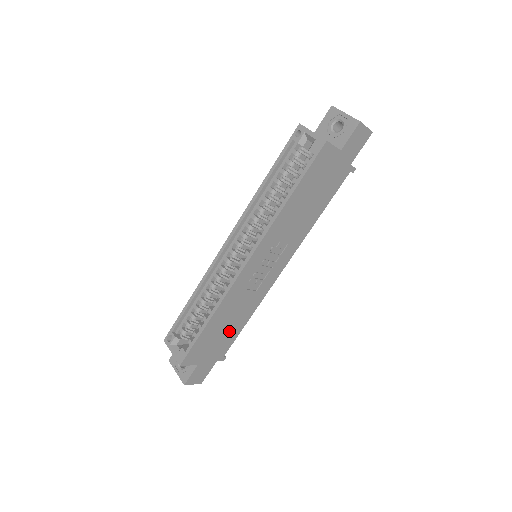
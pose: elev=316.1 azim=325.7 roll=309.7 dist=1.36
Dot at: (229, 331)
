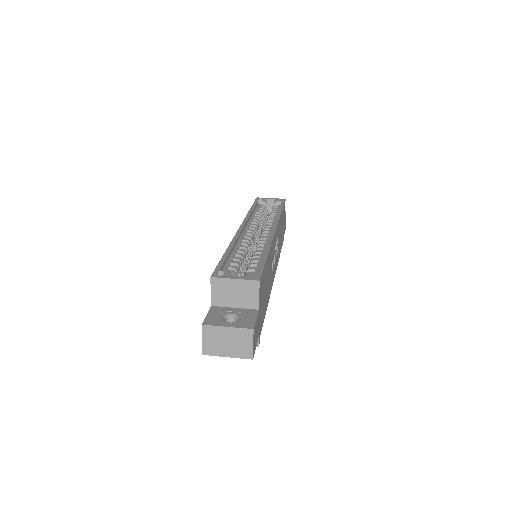
Dot at: (265, 298)
